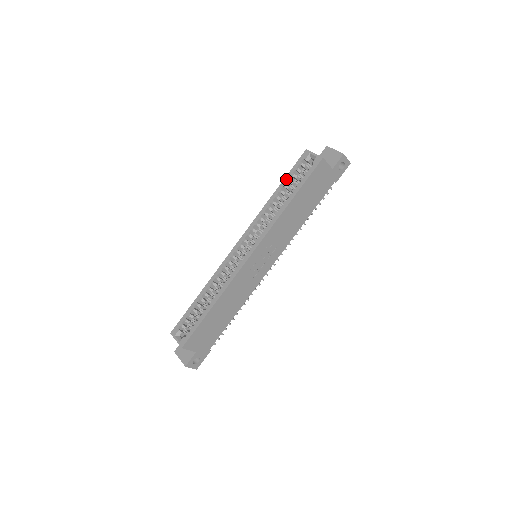
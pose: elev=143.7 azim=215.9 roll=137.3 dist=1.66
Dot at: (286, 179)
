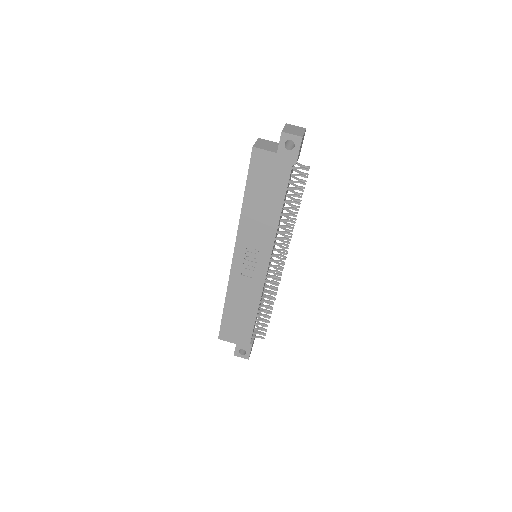
Dot at: occluded
